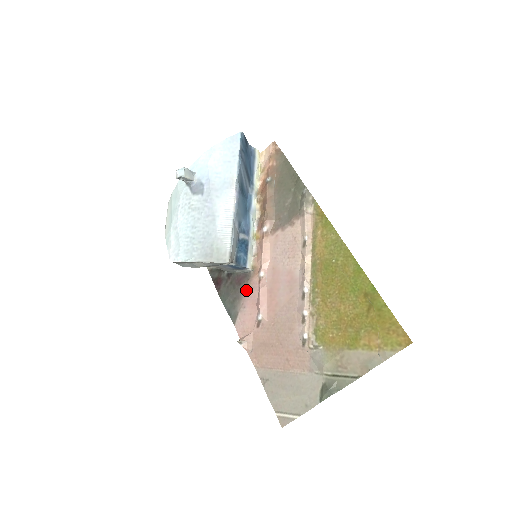
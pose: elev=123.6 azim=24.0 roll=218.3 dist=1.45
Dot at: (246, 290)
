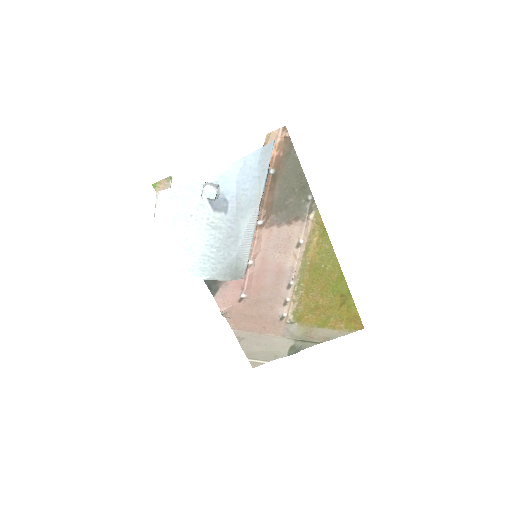
Dot at: occluded
